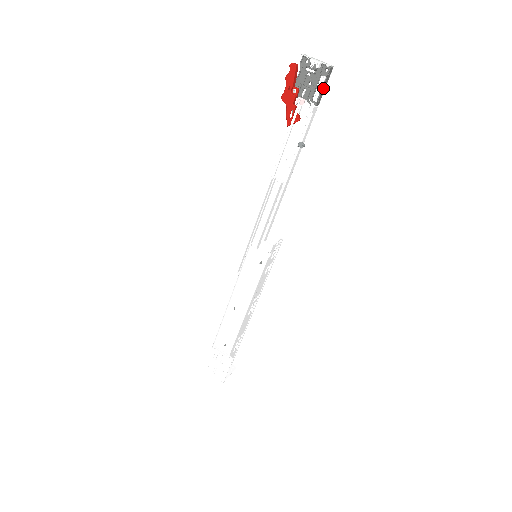
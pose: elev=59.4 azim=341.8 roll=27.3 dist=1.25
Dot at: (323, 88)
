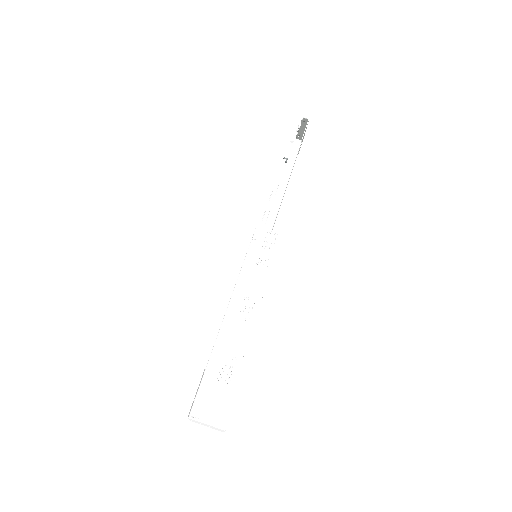
Dot at: (301, 129)
